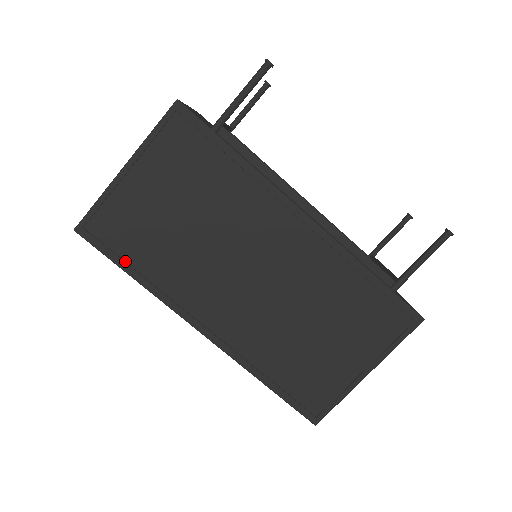
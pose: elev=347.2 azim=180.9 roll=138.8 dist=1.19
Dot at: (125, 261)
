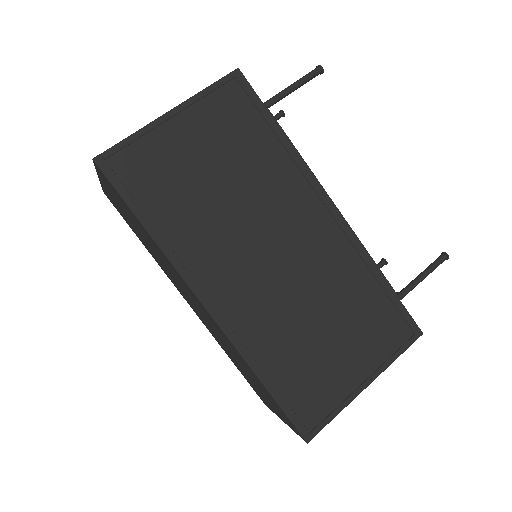
Dot at: (141, 207)
